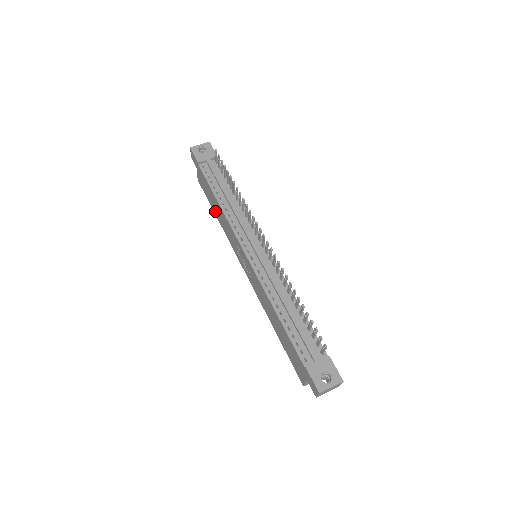
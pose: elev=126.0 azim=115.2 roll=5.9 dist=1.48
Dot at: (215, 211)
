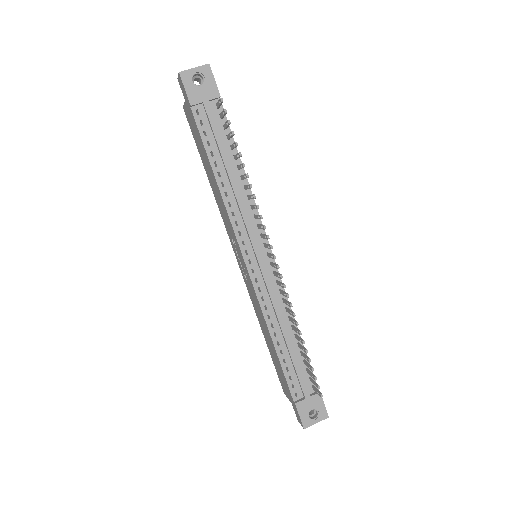
Dot at: (207, 171)
